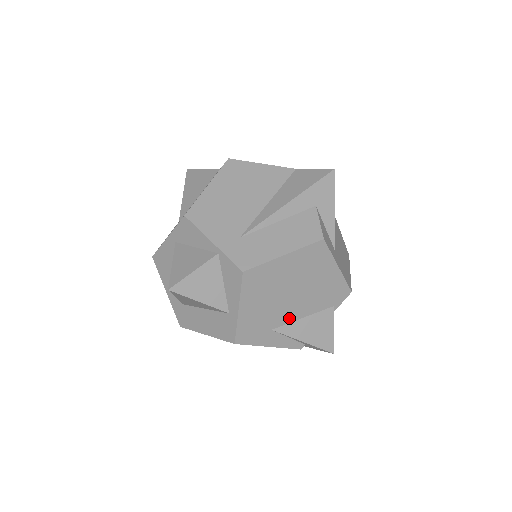
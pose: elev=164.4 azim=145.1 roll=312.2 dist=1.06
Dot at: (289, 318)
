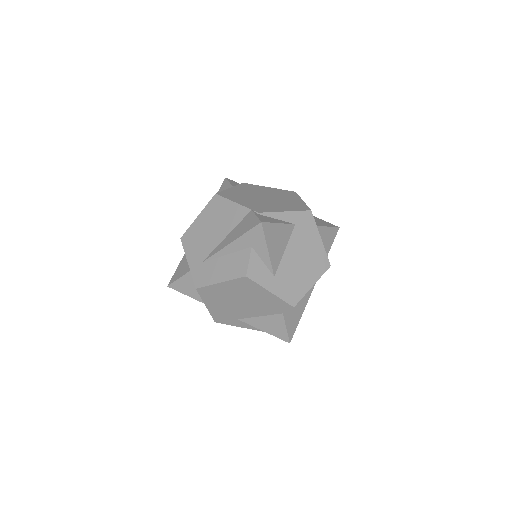
Dot at: (248, 315)
